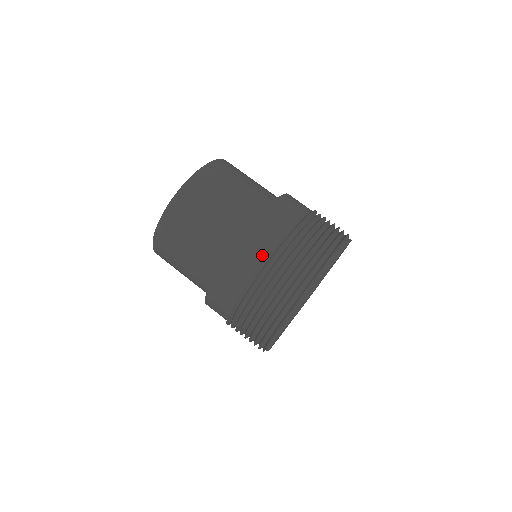
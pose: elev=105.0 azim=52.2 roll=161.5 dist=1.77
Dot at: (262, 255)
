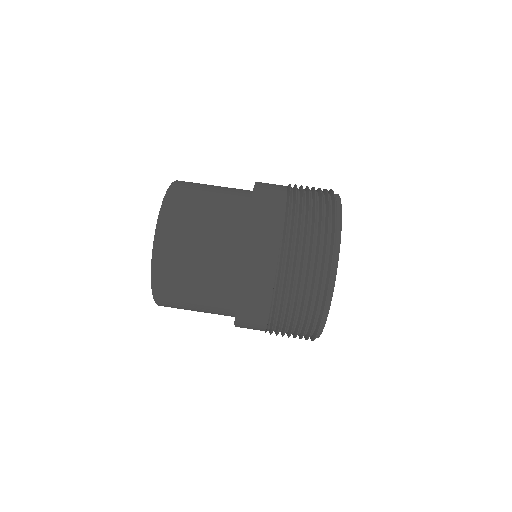
Dot at: (262, 325)
